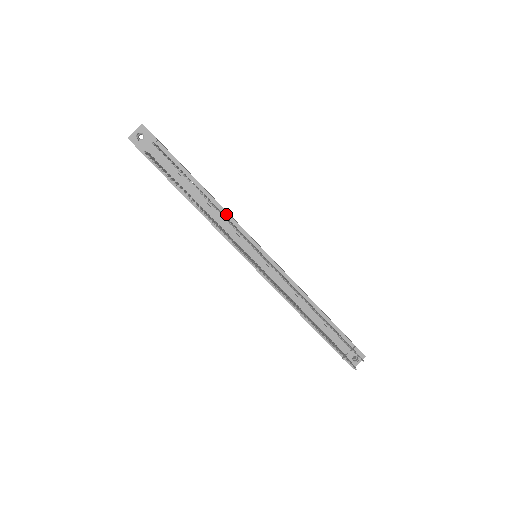
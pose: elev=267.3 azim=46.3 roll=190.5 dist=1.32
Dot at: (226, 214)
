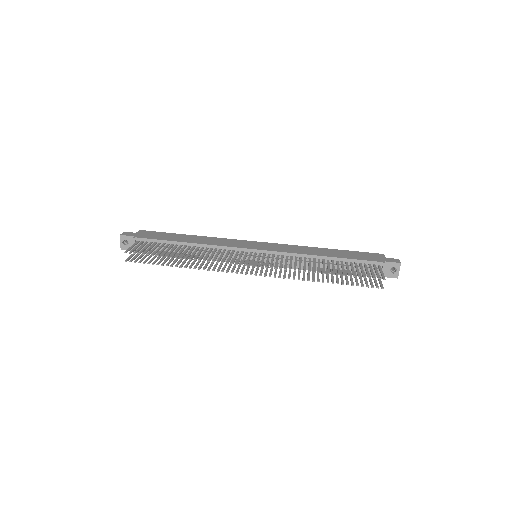
Dot at: (212, 247)
